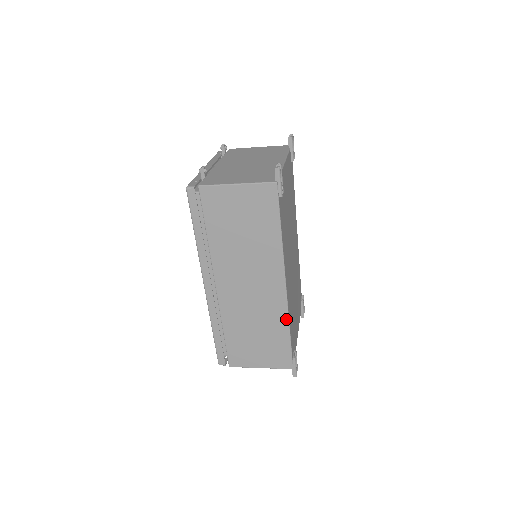
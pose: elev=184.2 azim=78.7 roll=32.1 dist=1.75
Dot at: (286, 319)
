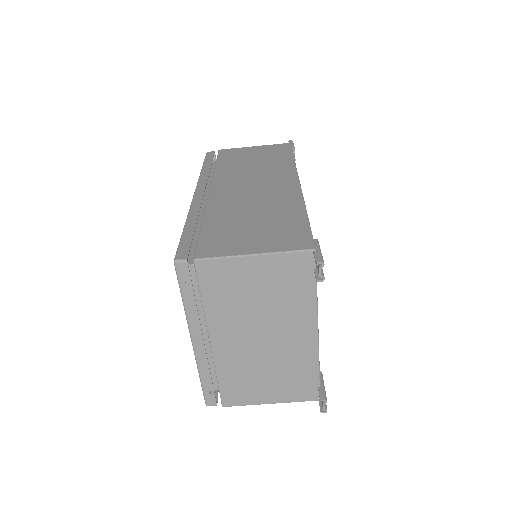
Dot at: (300, 203)
